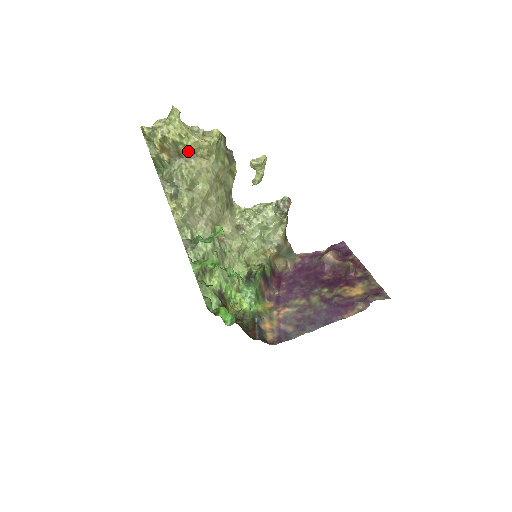
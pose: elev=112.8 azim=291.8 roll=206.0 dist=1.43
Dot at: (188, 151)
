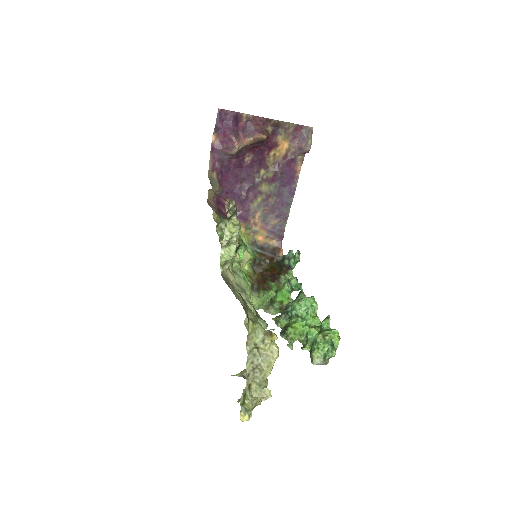
Dot at: occluded
